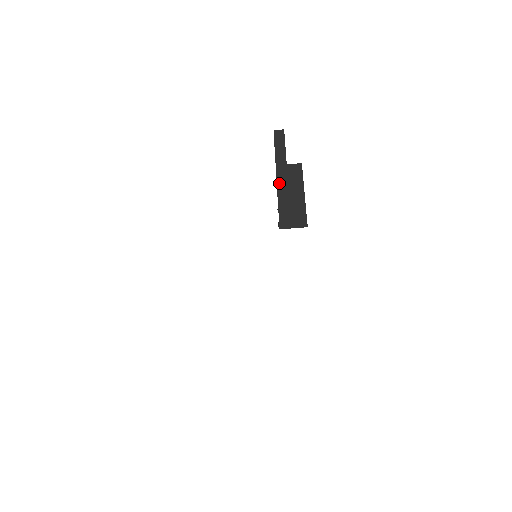
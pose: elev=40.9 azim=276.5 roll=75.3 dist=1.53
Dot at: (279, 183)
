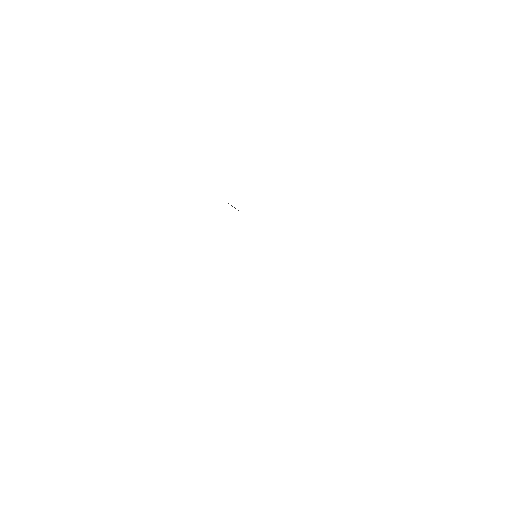
Dot at: occluded
